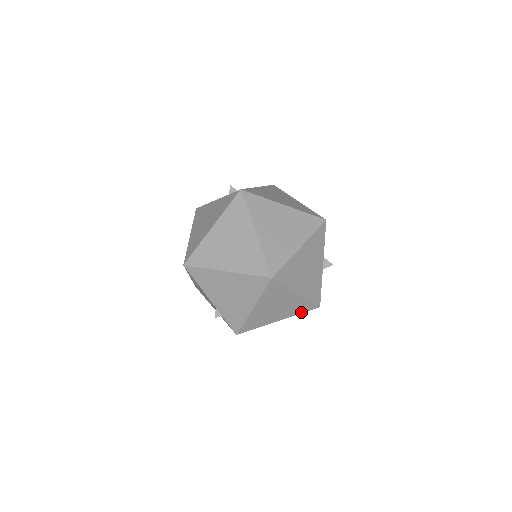
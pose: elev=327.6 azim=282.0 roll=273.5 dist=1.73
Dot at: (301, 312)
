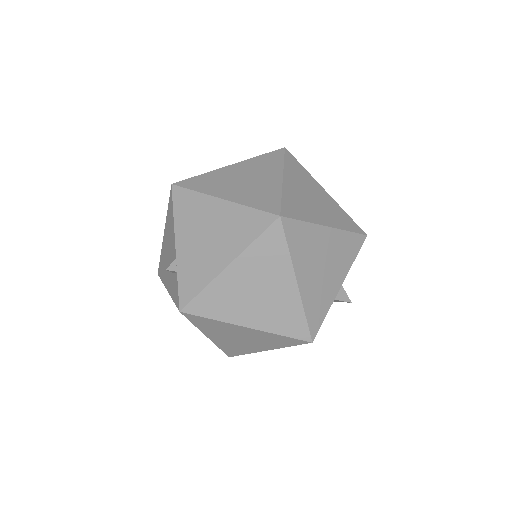
Dot at: (283, 333)
